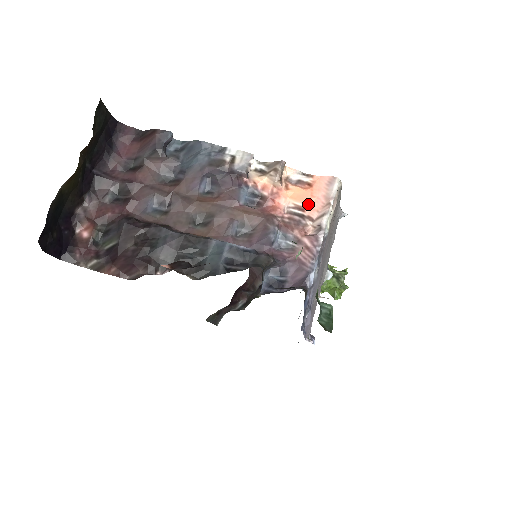
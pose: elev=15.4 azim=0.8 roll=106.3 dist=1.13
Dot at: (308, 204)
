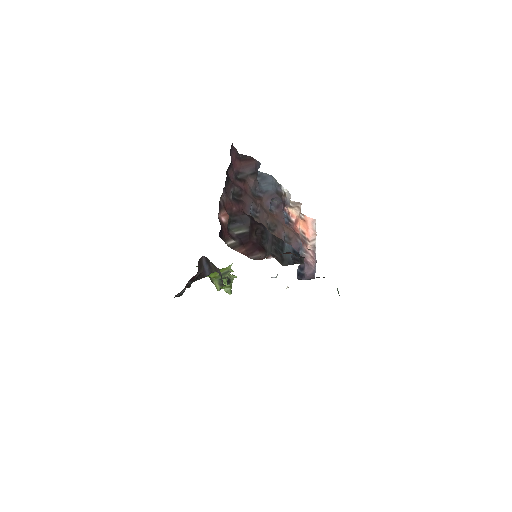
Dot at: (306, 231)
